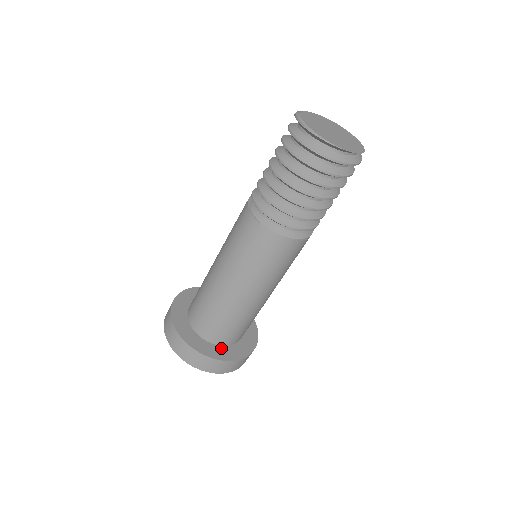
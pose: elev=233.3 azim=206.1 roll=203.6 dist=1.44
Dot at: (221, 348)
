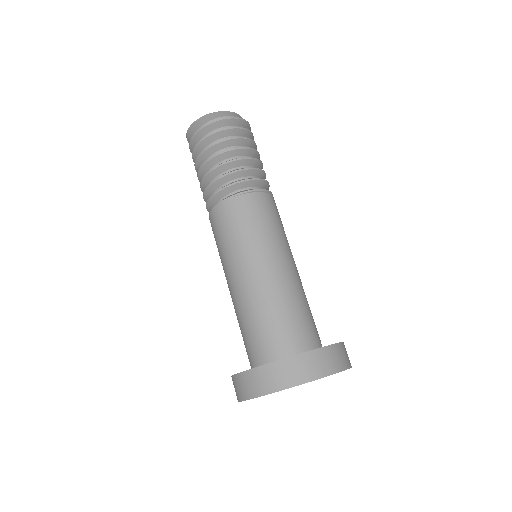
Dot at: occluded
